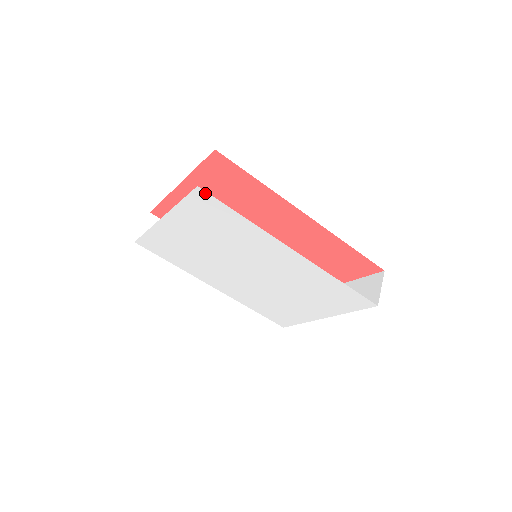
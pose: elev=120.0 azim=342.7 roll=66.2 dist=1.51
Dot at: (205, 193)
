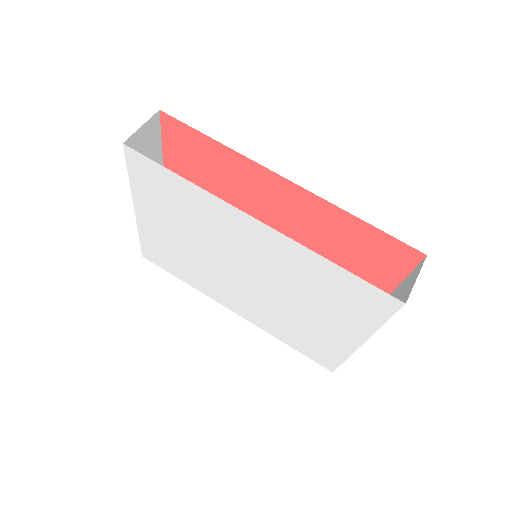
Dot at: (134, 152)
